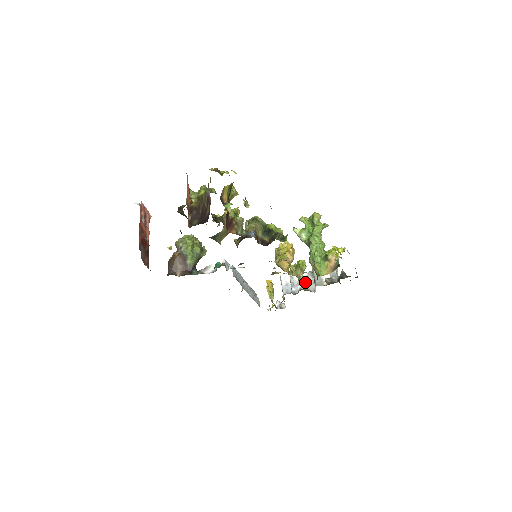
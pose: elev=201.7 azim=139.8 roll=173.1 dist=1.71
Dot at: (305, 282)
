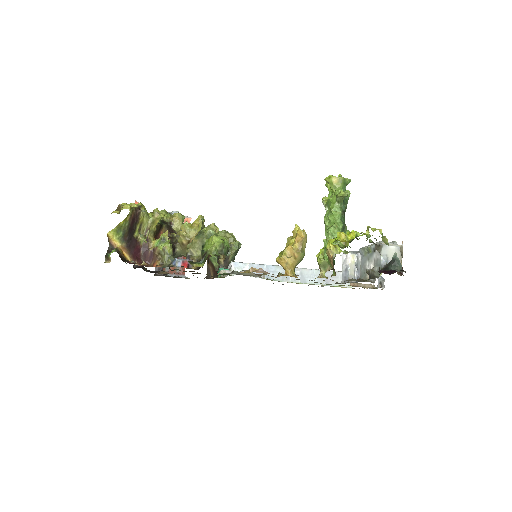
Dot at: occluded
